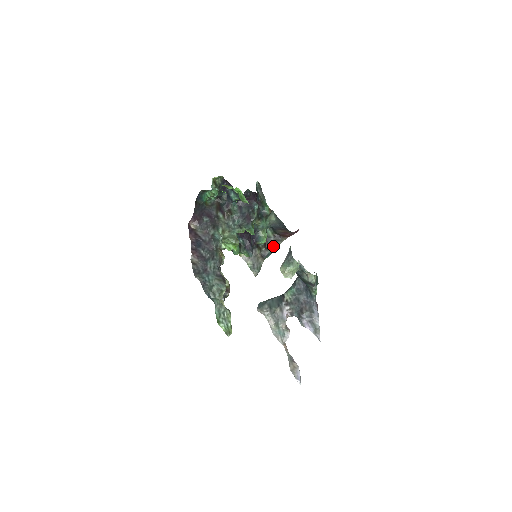
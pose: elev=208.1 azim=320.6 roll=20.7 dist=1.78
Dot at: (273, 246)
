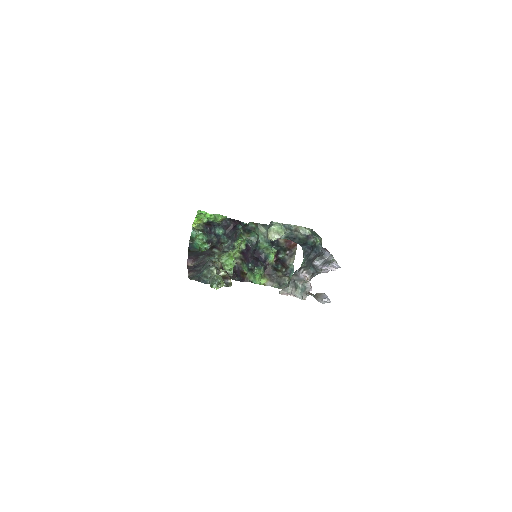
Dot at: (291, 263)
